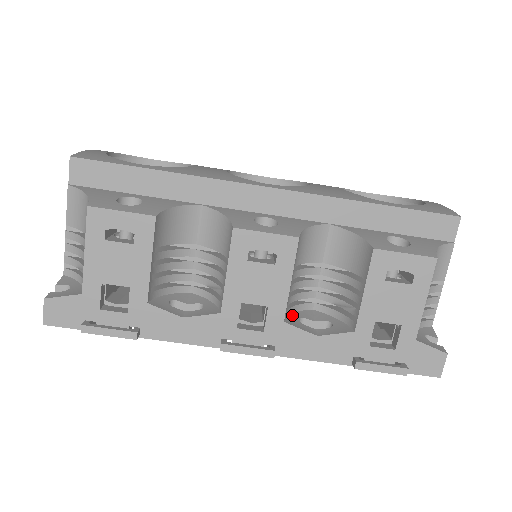
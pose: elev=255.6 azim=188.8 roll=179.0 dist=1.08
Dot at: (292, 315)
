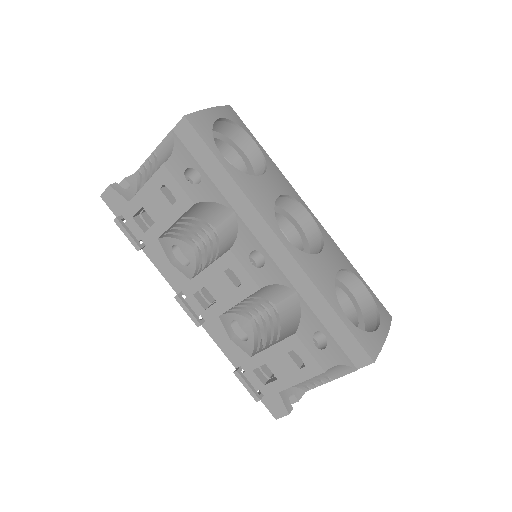
Dot at: (231, 314)
